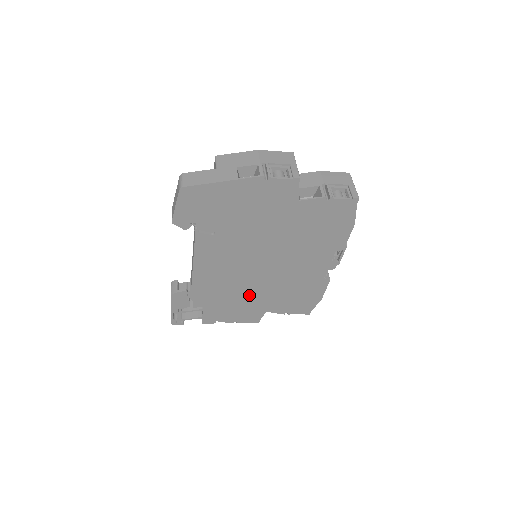
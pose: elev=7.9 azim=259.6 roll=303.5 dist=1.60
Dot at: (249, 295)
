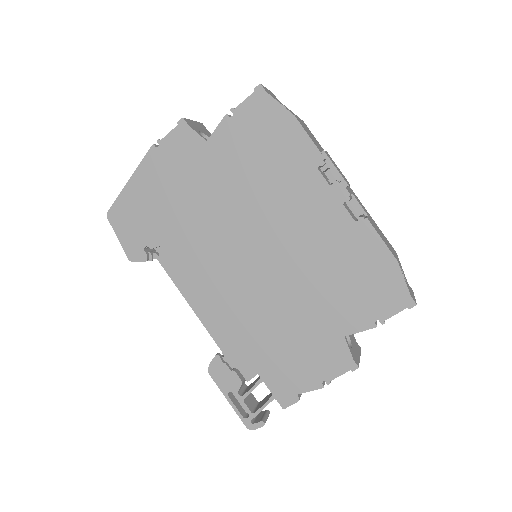
Dot at: (291, 317)
